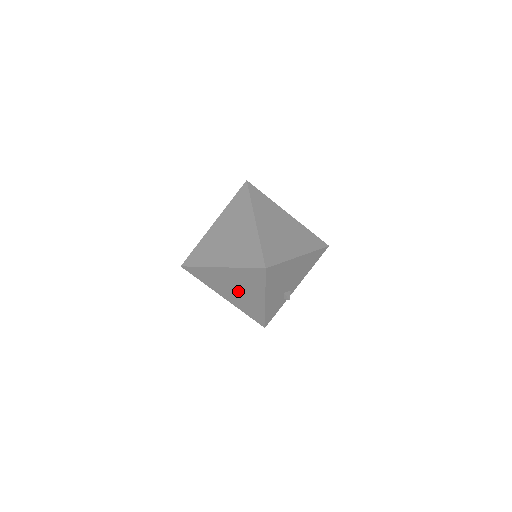
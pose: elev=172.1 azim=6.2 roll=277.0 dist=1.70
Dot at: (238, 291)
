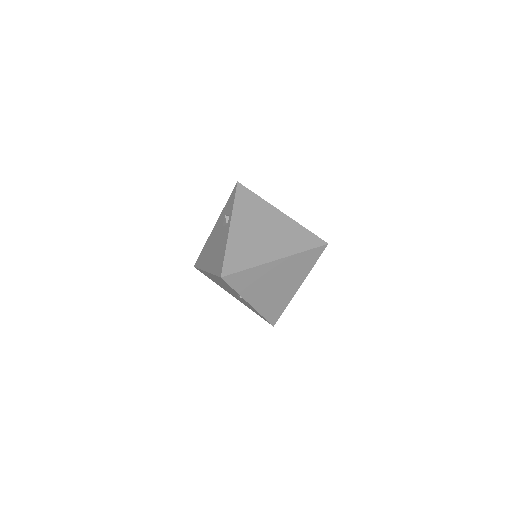
Dot at: (276, 286)
